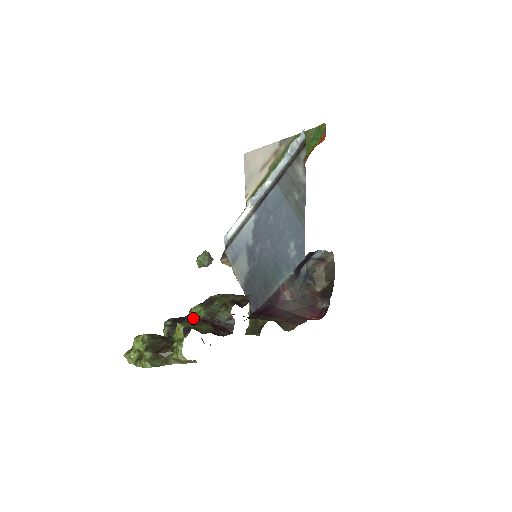
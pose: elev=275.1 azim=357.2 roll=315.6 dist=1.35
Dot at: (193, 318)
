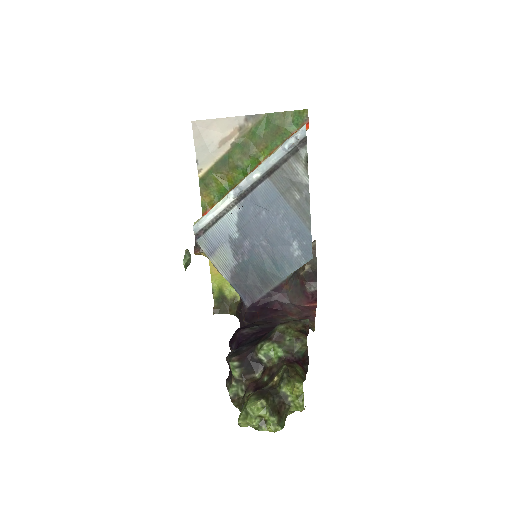
Dot at: (267, 356)
